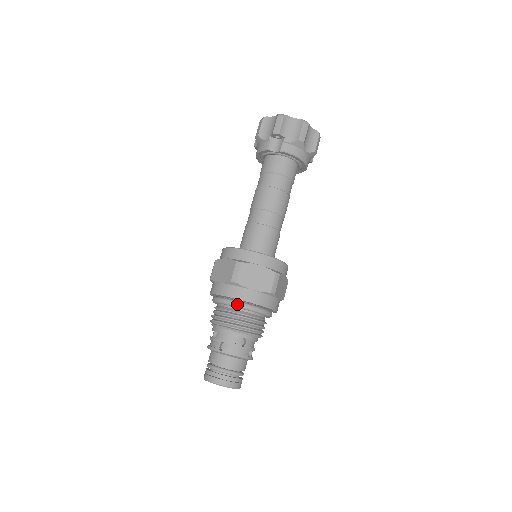
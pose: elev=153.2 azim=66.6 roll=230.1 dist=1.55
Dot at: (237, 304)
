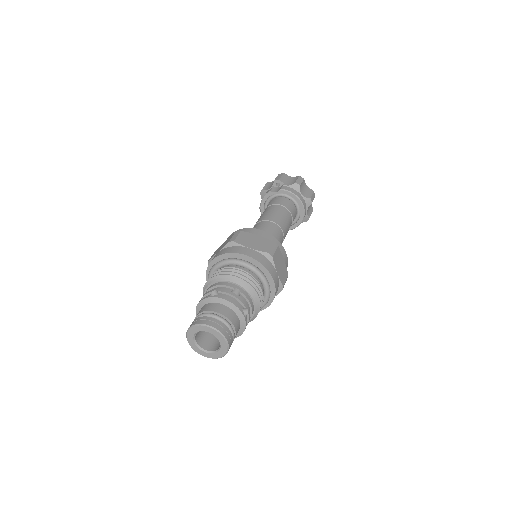
Dot at: (233, 259)
